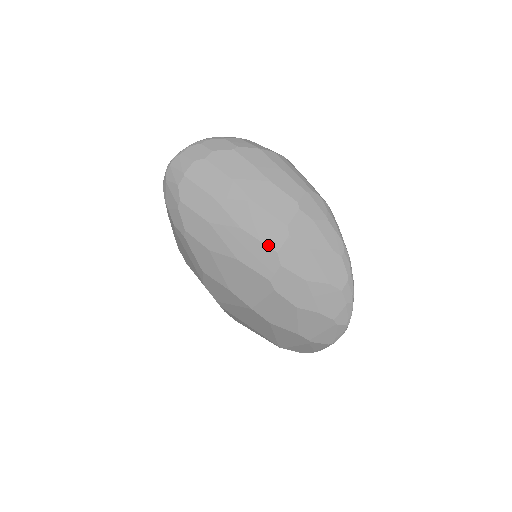
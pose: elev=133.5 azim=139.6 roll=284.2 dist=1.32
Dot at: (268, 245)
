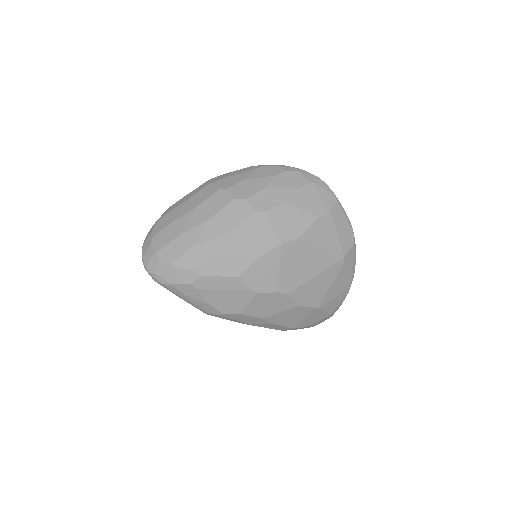
Dot at: (227, 204)
